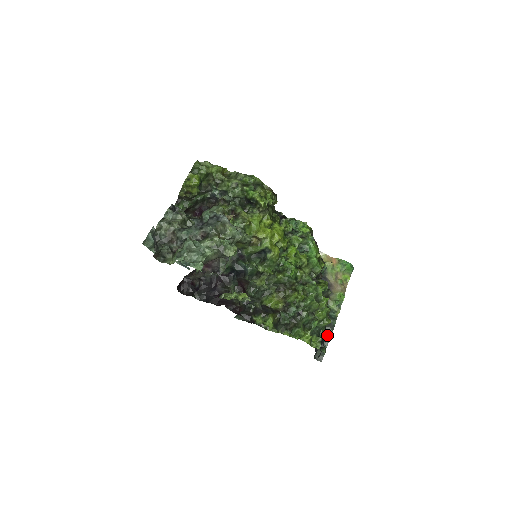
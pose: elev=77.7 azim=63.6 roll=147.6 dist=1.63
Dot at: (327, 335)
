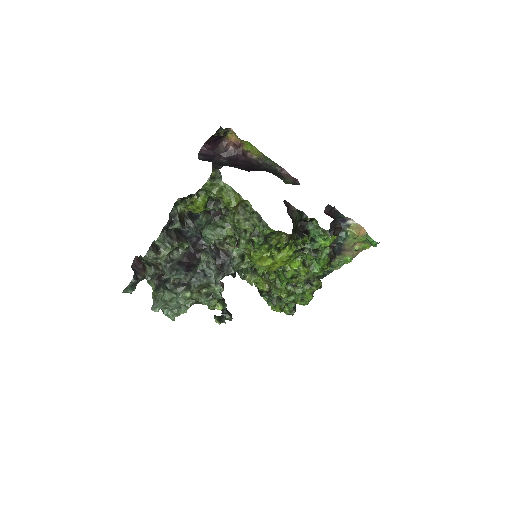
Dot at: occluded
